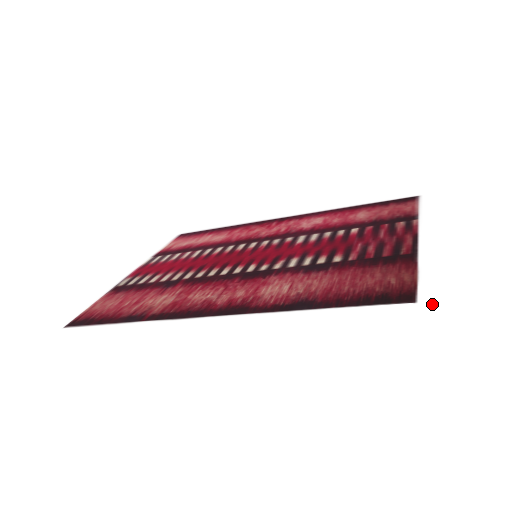
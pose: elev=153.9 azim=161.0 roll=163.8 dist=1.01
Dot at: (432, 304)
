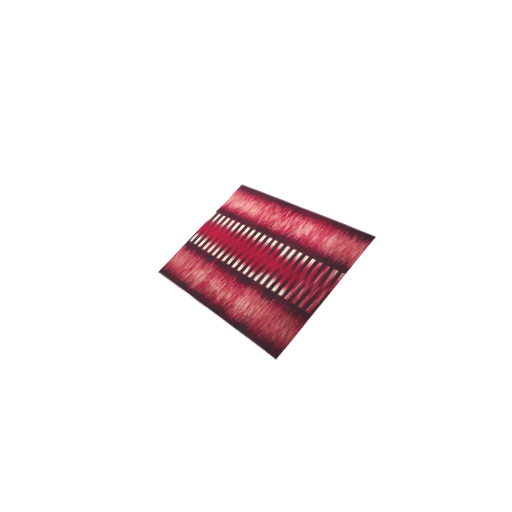
Dot at: (279, 365)
